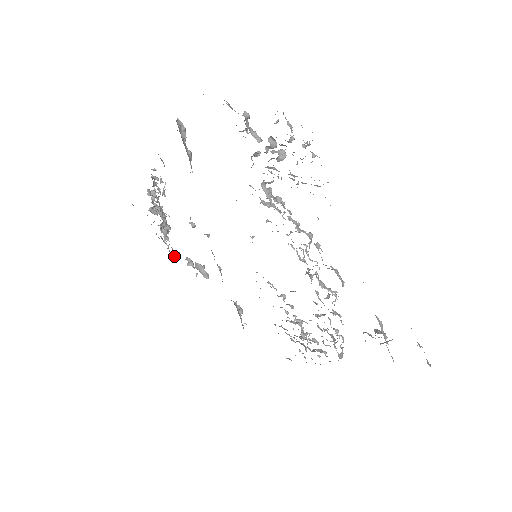
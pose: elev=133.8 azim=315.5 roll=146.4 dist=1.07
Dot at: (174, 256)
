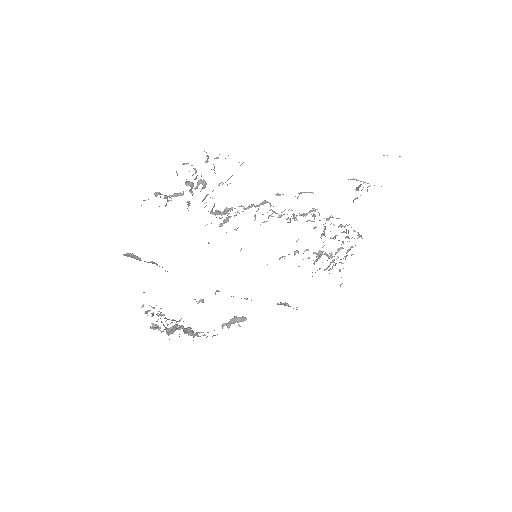
Dot at: occluded
